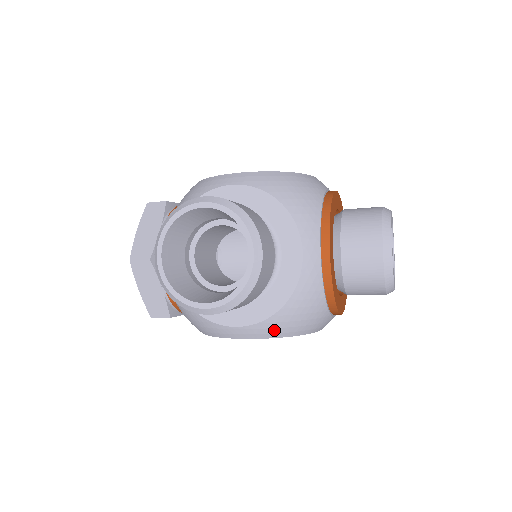
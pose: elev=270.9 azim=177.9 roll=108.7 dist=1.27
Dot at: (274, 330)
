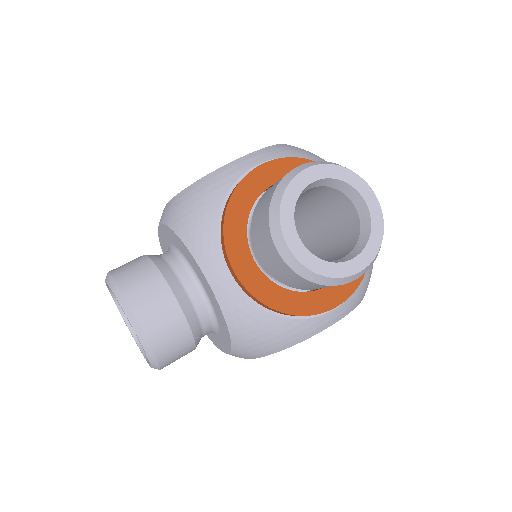
Dot at: (251, 353)
